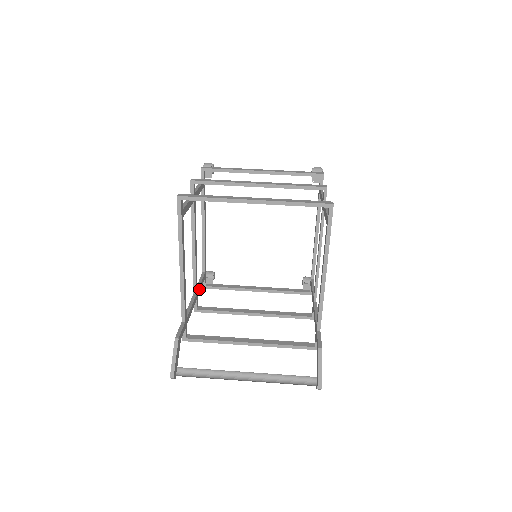
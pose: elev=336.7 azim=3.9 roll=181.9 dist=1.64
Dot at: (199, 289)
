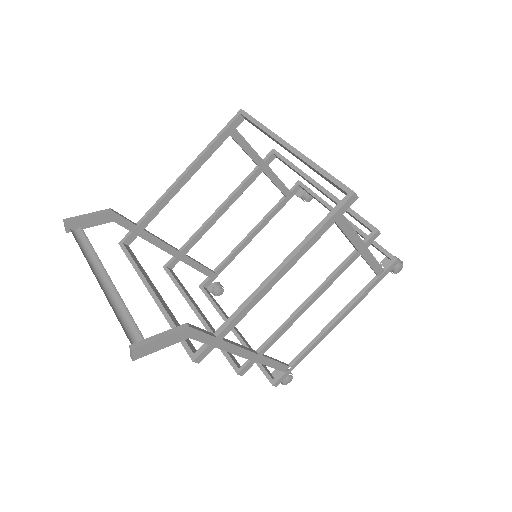
Dot at: (190, 261)
